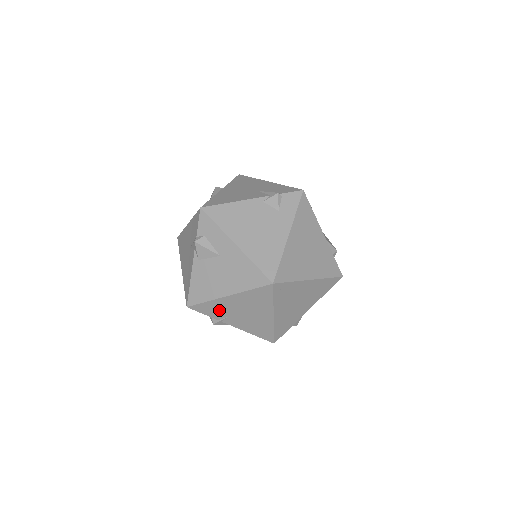
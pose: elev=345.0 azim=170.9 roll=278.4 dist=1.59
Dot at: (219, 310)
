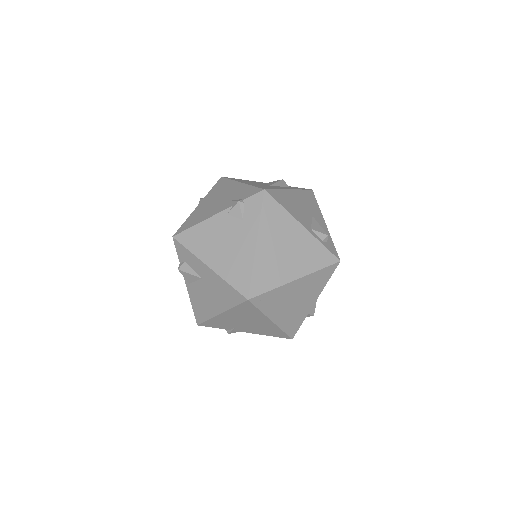
Dot at: (224, 323)
